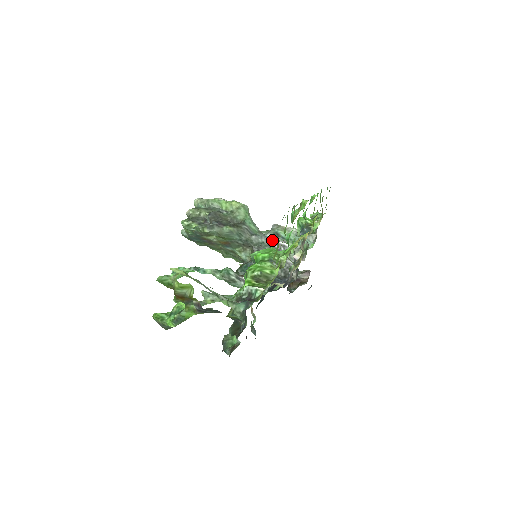
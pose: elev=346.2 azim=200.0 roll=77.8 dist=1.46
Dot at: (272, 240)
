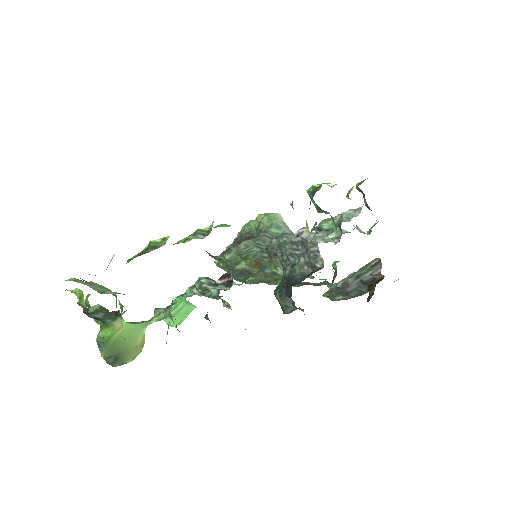
Dot at: occluded
